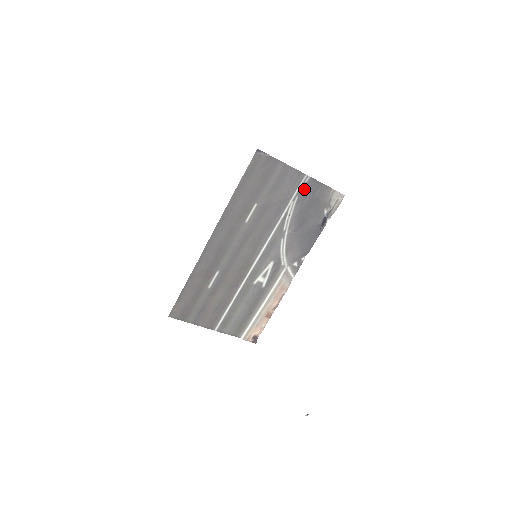
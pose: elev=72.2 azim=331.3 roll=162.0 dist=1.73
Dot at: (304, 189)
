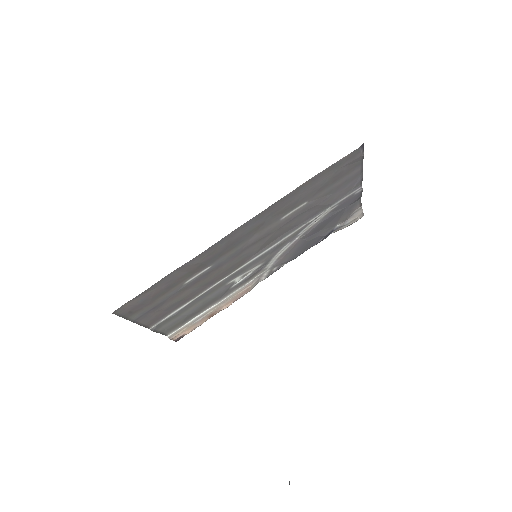
Dot at: (348, 199)
